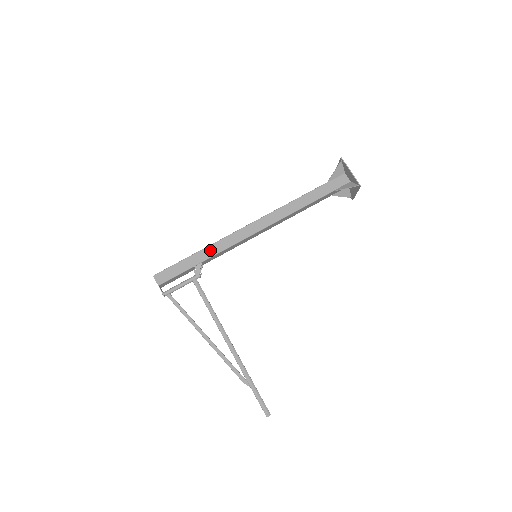
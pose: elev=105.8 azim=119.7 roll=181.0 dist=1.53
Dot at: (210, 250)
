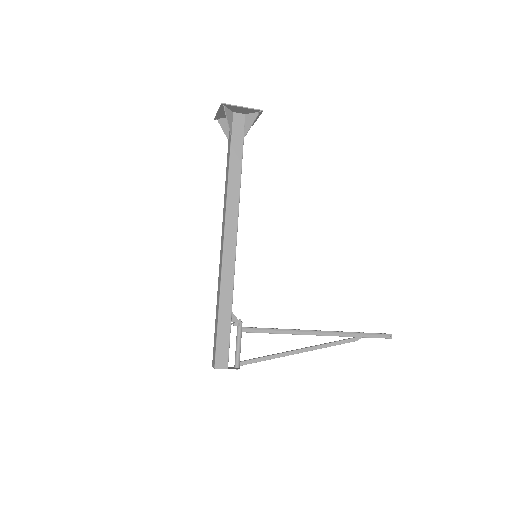
Dot at: (225, 297)
